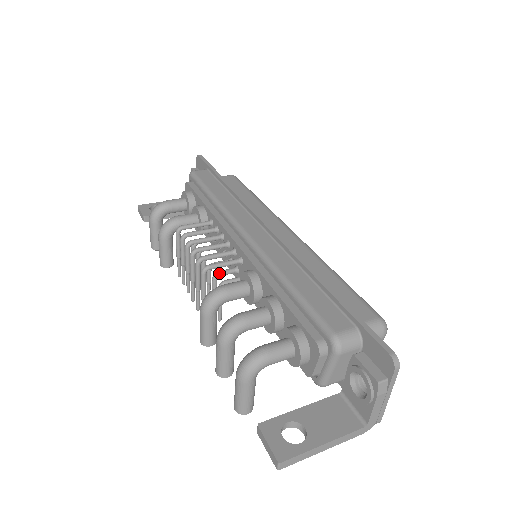
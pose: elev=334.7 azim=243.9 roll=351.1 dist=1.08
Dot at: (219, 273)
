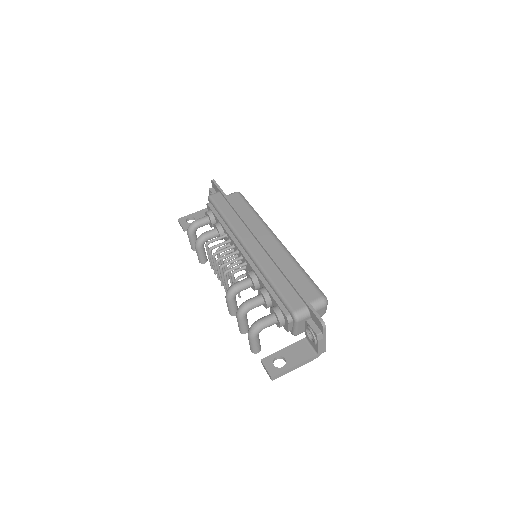
Dot at: (234, 272)
